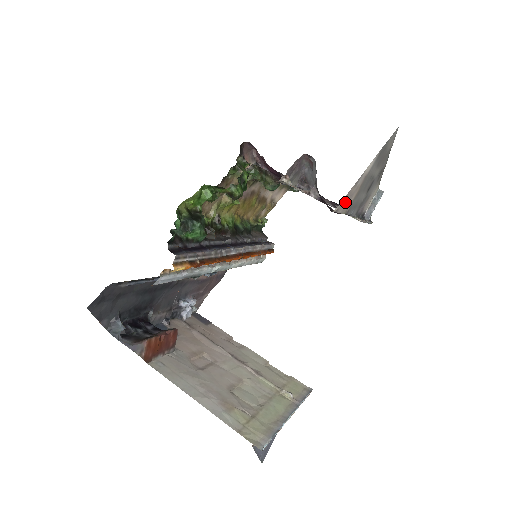
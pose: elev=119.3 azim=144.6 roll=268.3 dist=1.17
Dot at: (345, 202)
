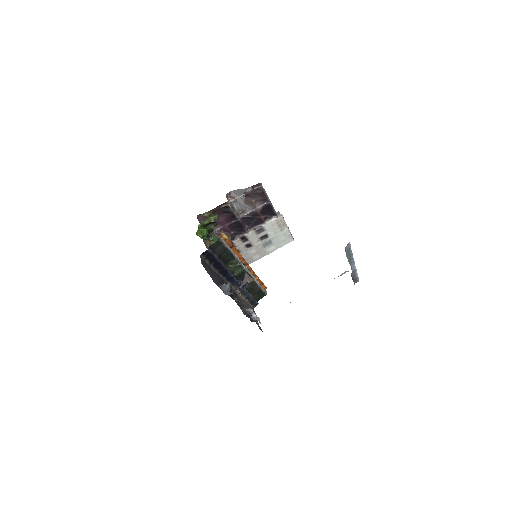
Dot at: occluded
